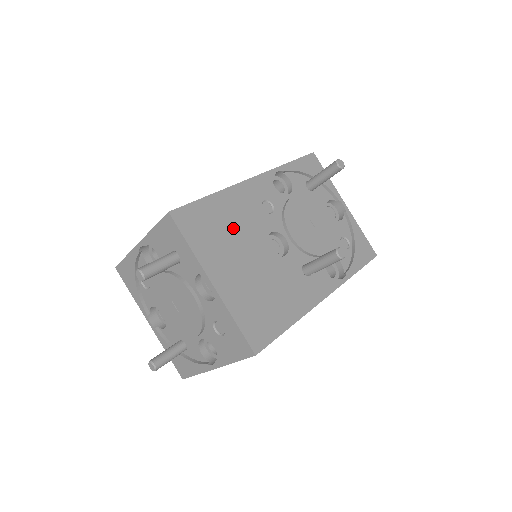
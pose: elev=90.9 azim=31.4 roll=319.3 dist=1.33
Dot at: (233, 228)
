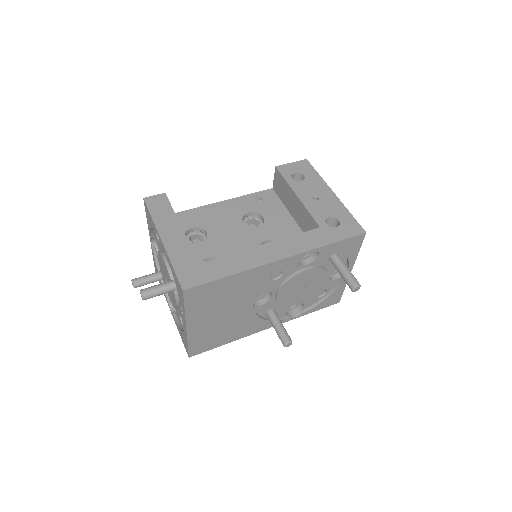
Dot at: (231, 296)
